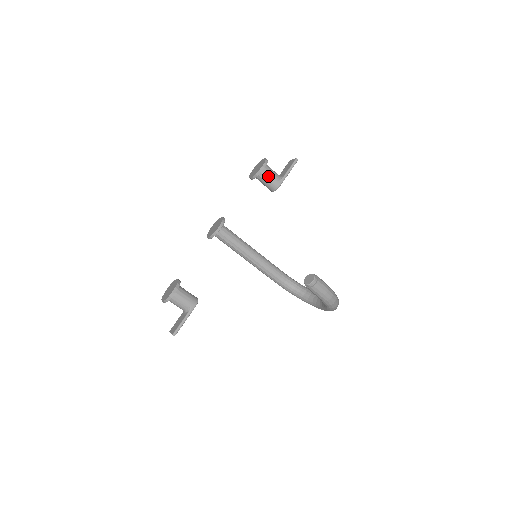
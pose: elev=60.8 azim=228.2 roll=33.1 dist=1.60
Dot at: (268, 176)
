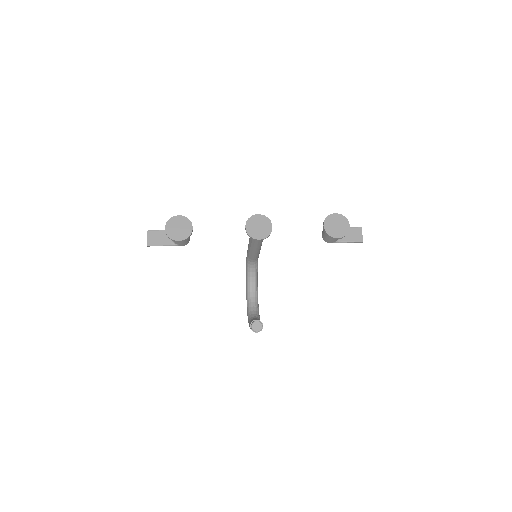
Dot at: occluded
